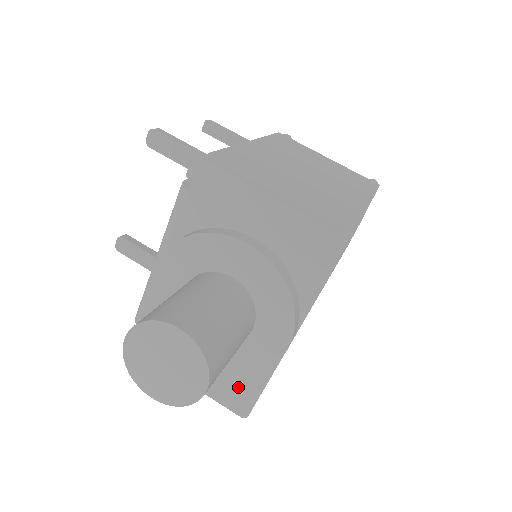
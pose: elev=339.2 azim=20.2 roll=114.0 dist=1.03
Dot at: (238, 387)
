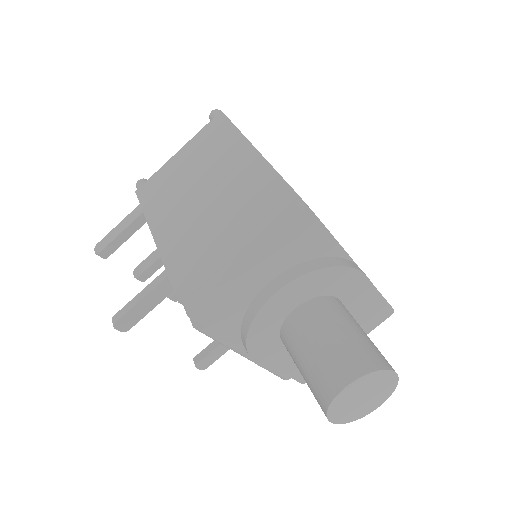
Dot at: (370, 313)
